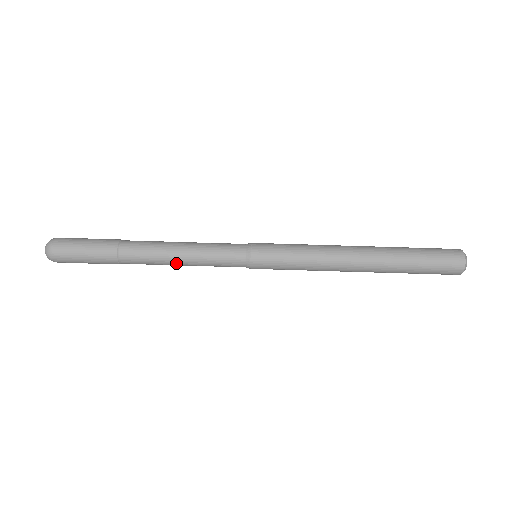
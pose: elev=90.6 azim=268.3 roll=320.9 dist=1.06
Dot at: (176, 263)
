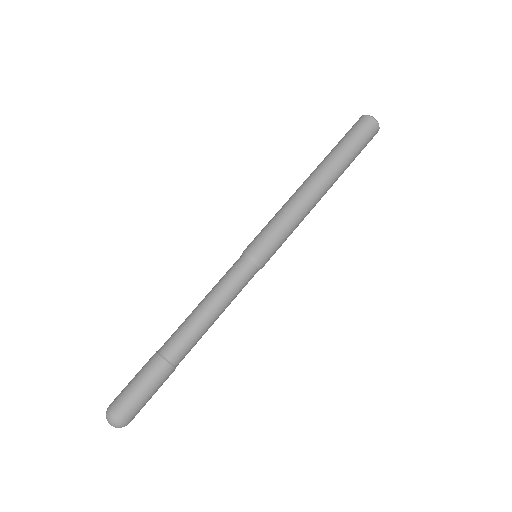
Dot at: occluded
